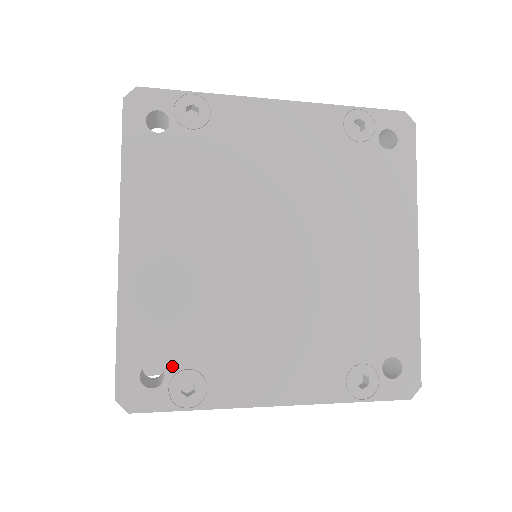
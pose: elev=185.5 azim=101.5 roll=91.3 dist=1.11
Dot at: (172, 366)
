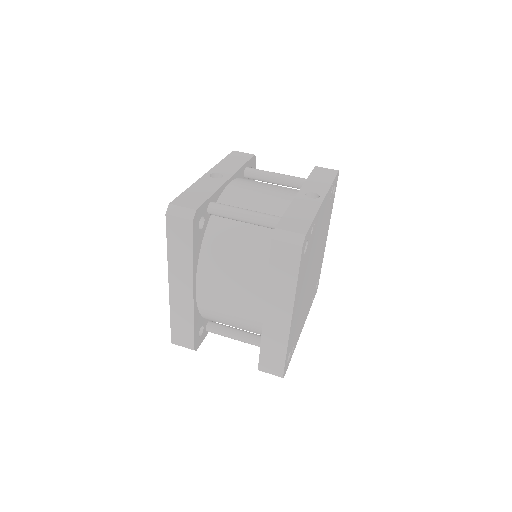
Dot at: occluded
